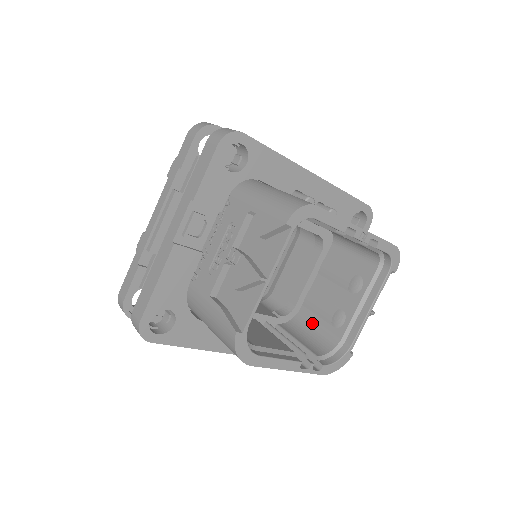
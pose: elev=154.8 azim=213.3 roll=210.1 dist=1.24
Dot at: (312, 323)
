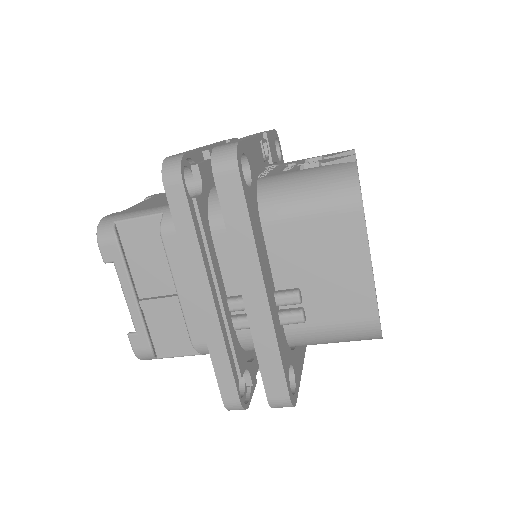
Dot at: occluded
